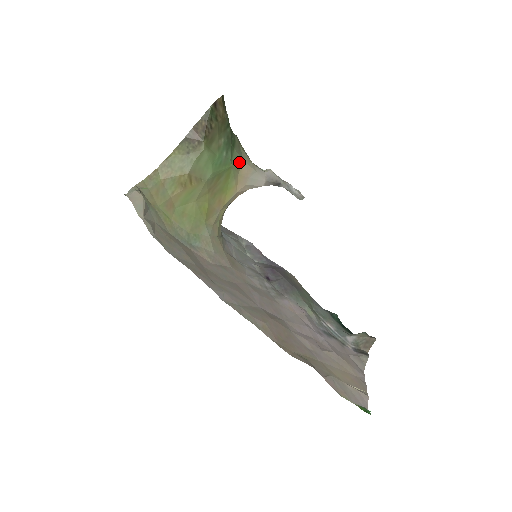
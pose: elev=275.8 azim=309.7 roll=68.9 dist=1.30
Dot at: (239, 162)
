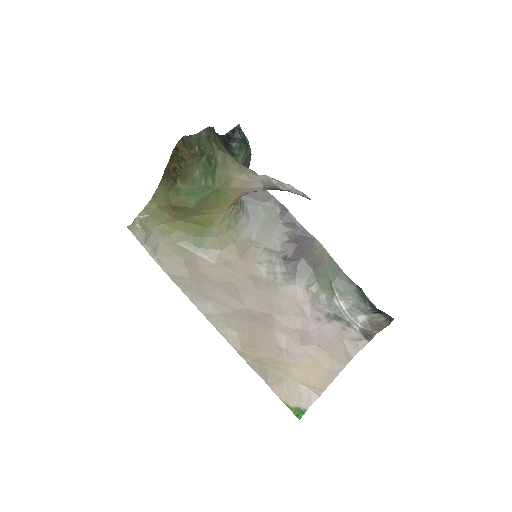
Dot at: (226, 180)
